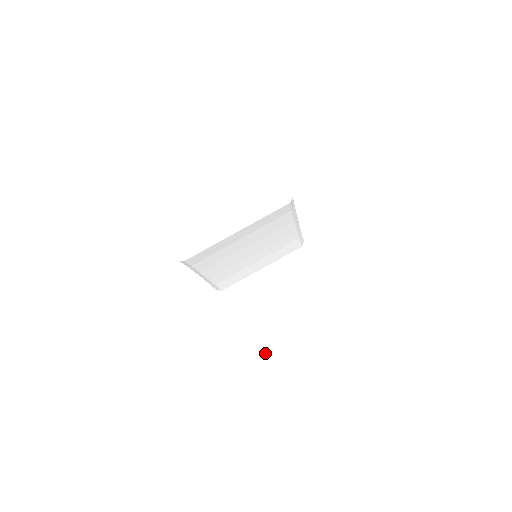
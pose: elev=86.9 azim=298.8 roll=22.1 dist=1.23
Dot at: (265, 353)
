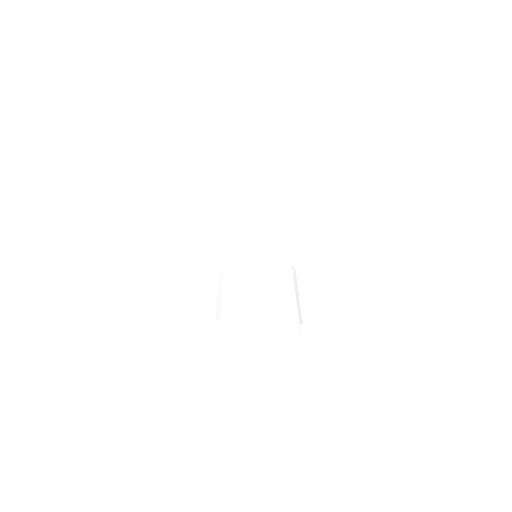
Dot at: occluded
